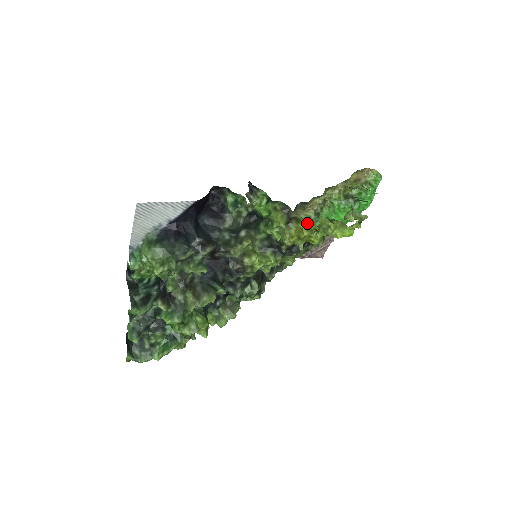
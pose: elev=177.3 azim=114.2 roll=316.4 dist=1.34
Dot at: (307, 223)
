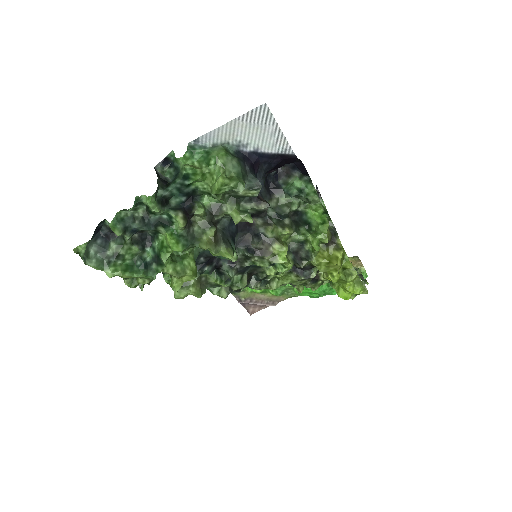
Dot at: (343, 256)
